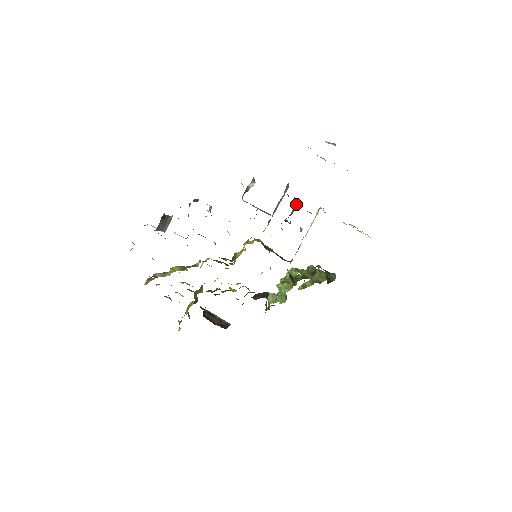
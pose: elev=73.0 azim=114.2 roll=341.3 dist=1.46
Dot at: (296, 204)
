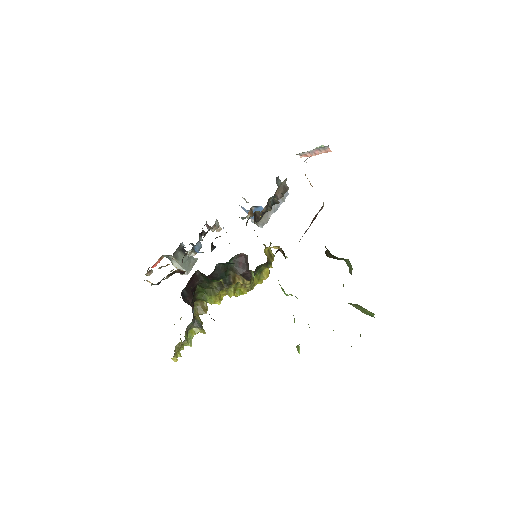
Dot at: (285, 188)
